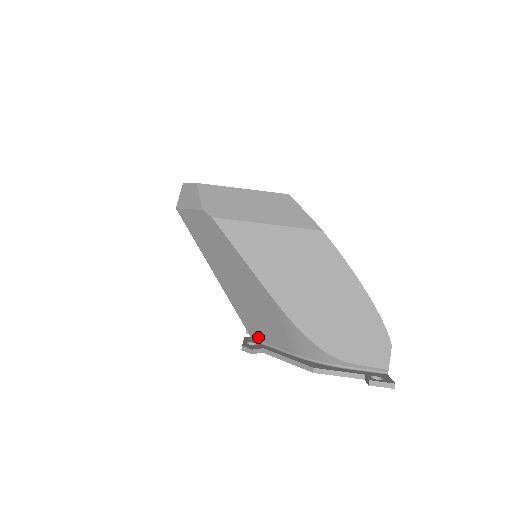
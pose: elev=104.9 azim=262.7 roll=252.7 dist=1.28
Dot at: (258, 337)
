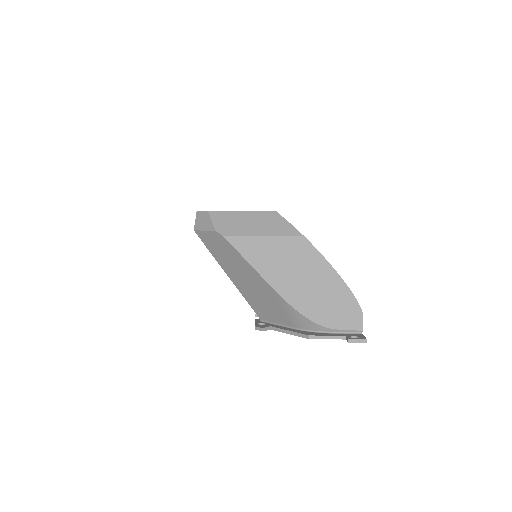
Dot at: (266, 318)
